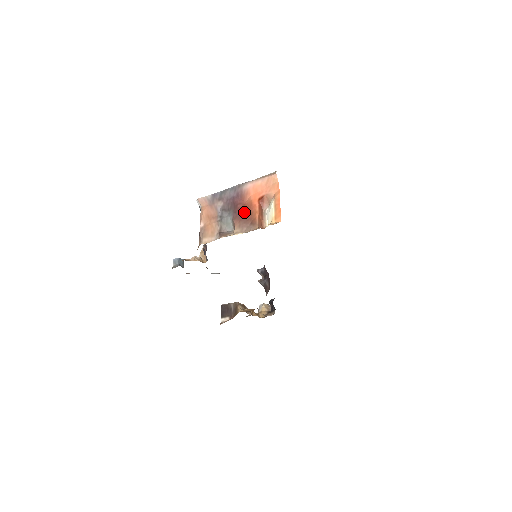
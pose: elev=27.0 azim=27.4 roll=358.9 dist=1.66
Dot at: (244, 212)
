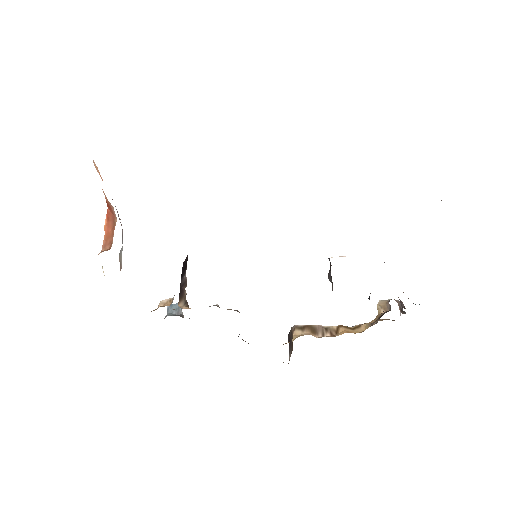
Dot at: occluded
